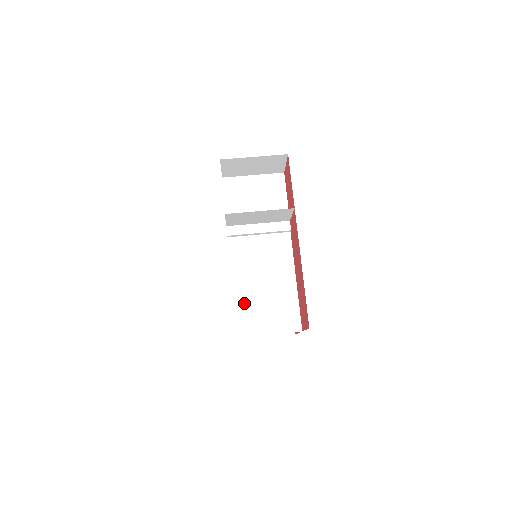
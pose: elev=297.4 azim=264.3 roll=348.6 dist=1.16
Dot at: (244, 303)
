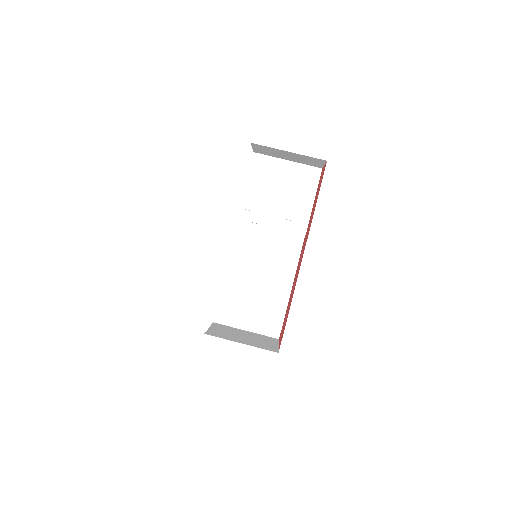
Dot at: (232, 292)
